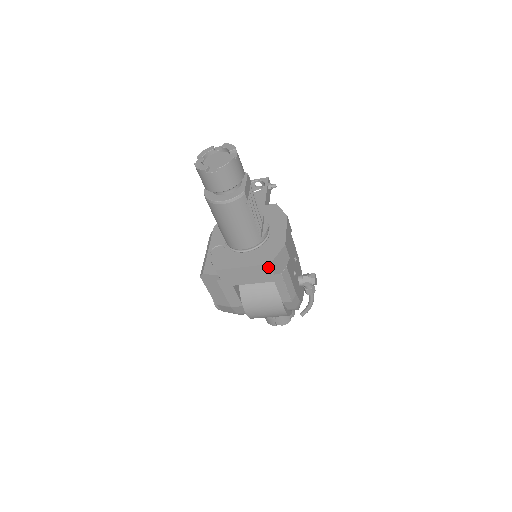
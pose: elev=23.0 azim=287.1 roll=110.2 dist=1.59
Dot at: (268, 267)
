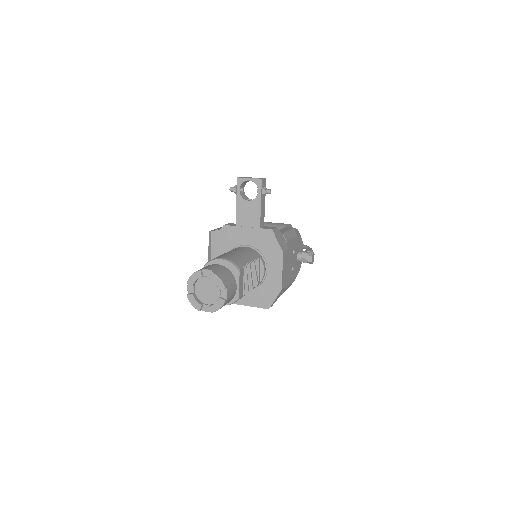
Dot at: (267, 307)
